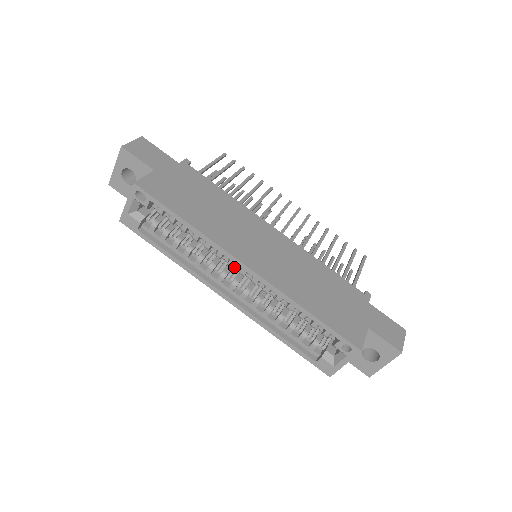
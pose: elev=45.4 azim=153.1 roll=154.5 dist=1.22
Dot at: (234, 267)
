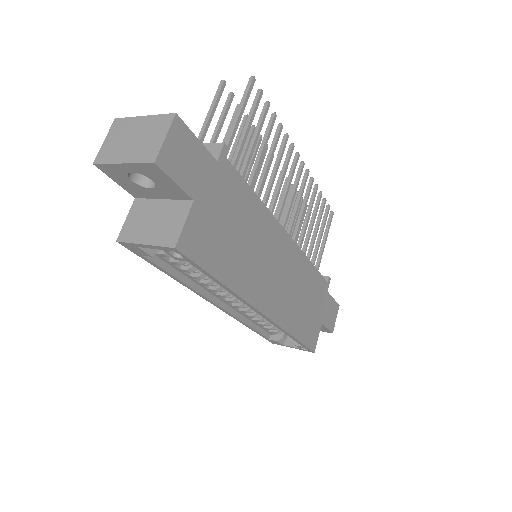
Dot at: occluded
